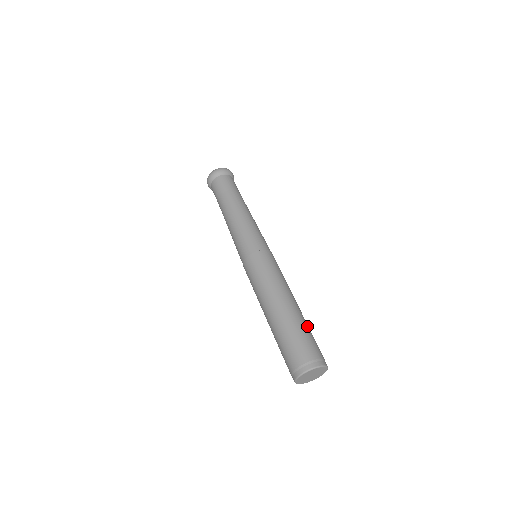
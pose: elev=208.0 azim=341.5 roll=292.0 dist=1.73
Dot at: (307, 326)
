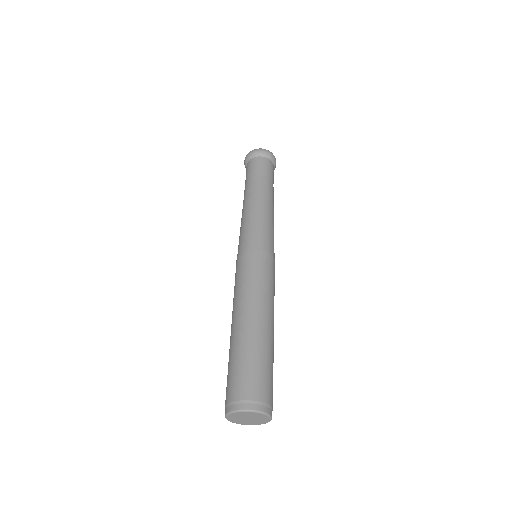
Dot at: (266, 355)
